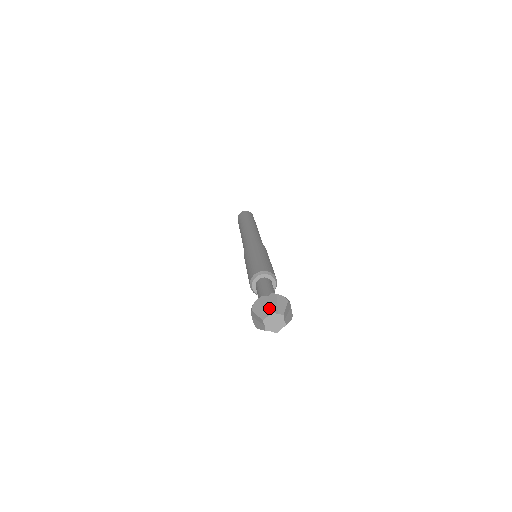
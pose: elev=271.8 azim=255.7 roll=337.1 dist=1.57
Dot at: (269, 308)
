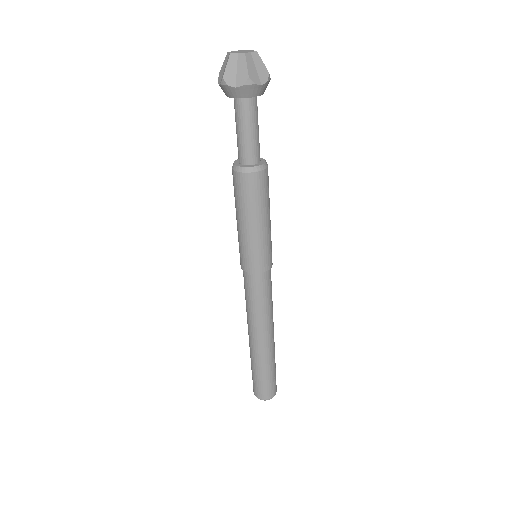
Dot at: occluded
